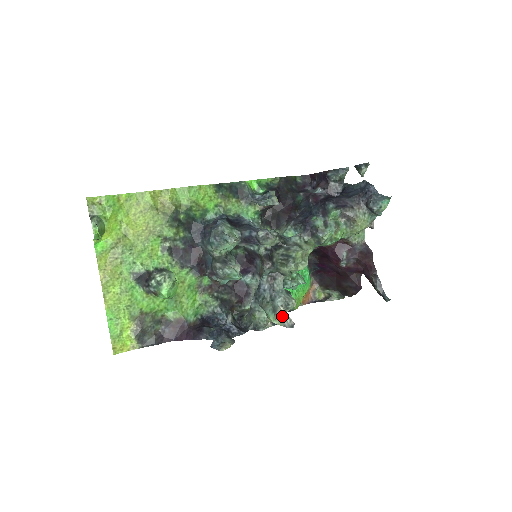
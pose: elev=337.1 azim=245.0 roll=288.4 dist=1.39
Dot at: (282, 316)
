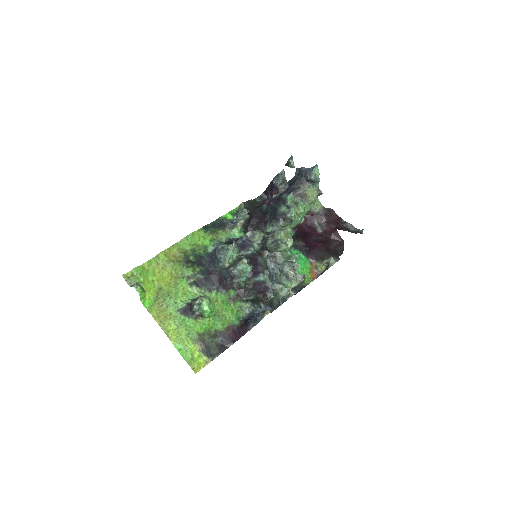
Dot at: (294, 277)
